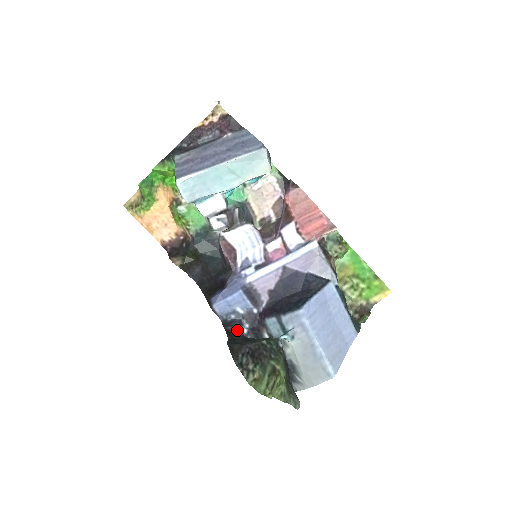
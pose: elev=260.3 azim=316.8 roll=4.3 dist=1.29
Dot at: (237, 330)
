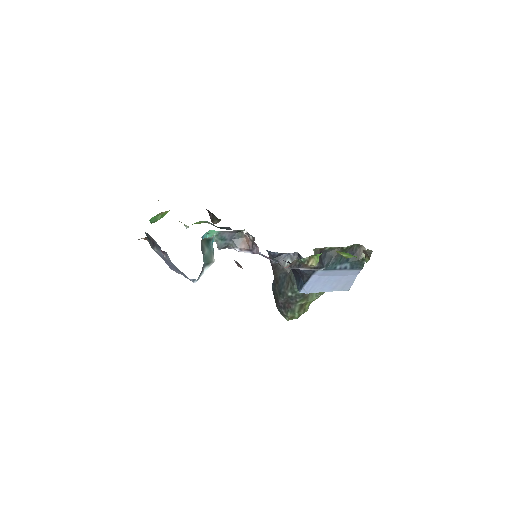
Dot at: (279, 259)
